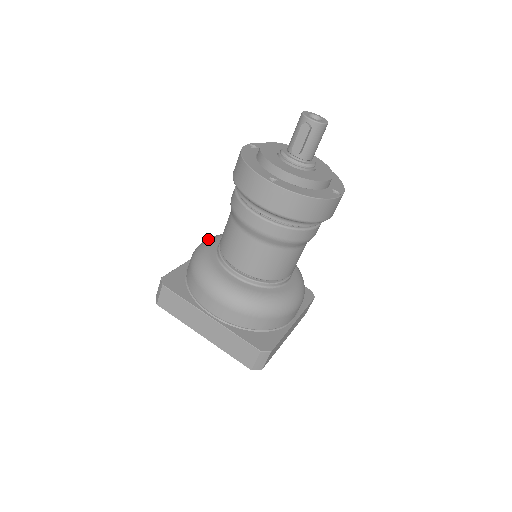
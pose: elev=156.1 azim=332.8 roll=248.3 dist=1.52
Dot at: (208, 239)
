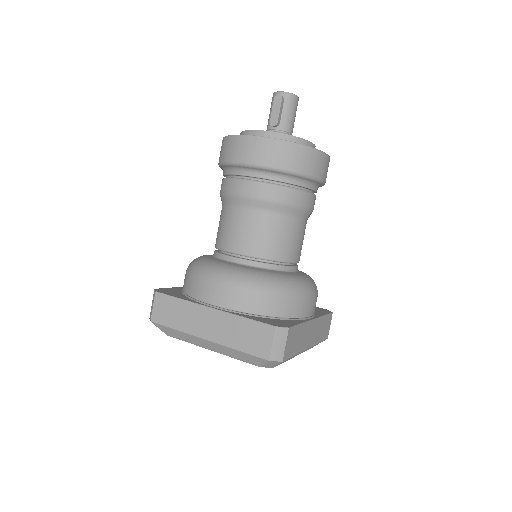
Dot at: occluded
